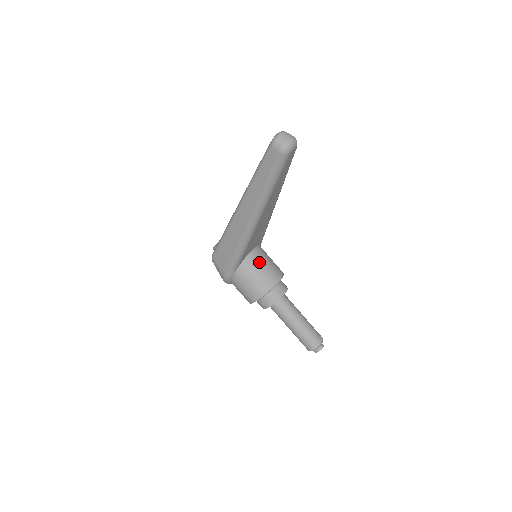
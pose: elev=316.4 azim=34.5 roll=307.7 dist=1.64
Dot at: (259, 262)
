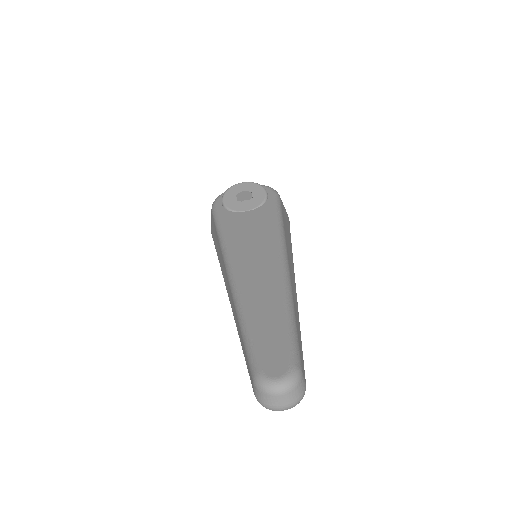
Dot at: occluded
